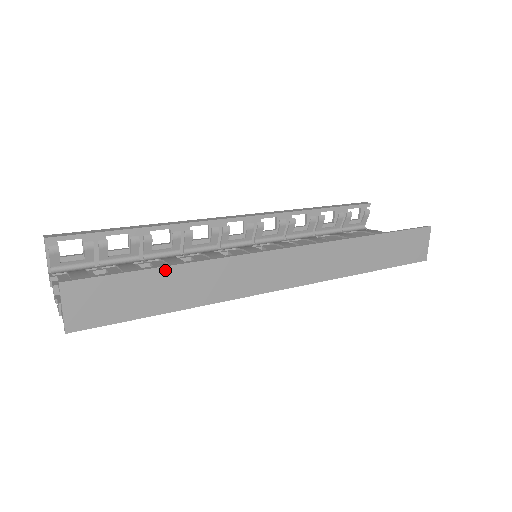
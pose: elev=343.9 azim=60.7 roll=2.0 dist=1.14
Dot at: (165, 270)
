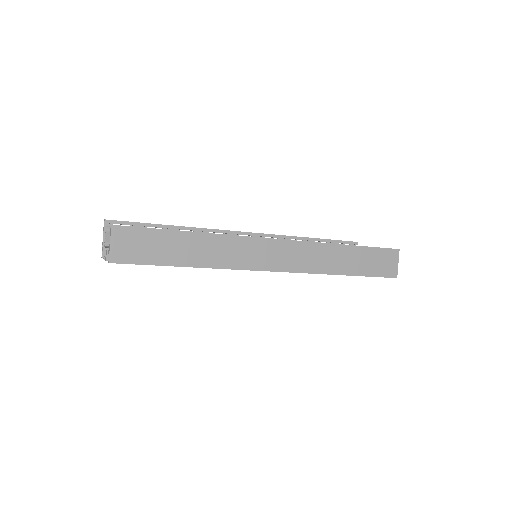
Dot at: (183, 234)
